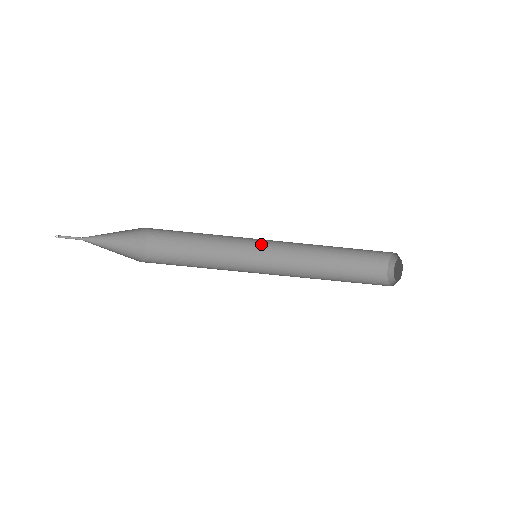
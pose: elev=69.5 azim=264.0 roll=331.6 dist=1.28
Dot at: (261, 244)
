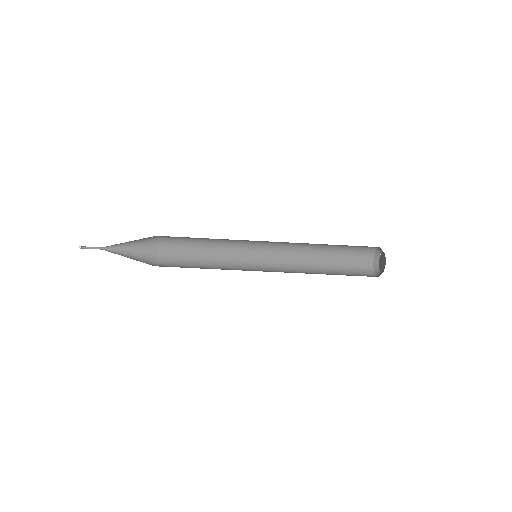
Dot at: (260, 247)
